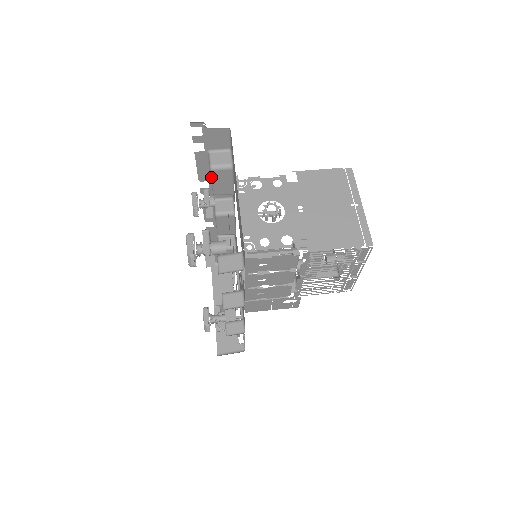
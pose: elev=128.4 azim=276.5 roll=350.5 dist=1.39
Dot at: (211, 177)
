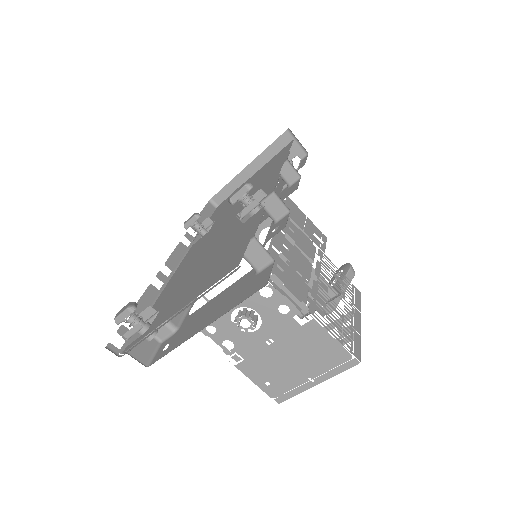
Dot at: occluded
